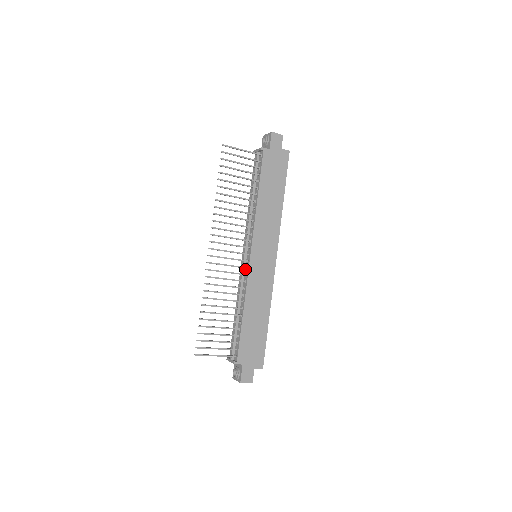
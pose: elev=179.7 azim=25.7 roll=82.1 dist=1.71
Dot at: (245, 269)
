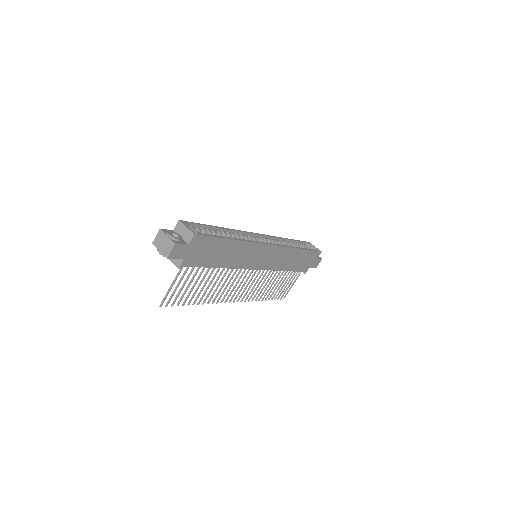
Dot at: occluded
